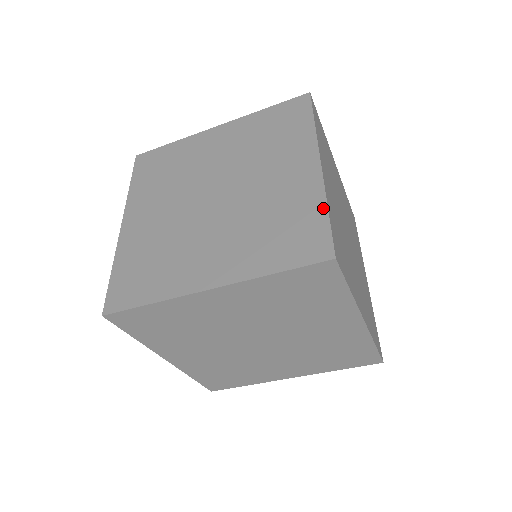
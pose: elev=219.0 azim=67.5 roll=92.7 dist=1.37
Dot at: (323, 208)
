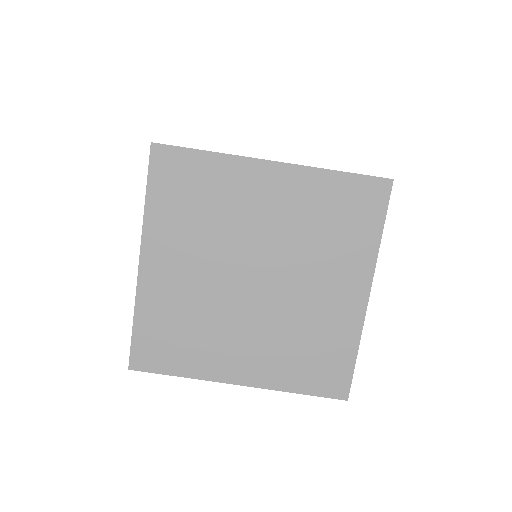
Dot at: occluded
